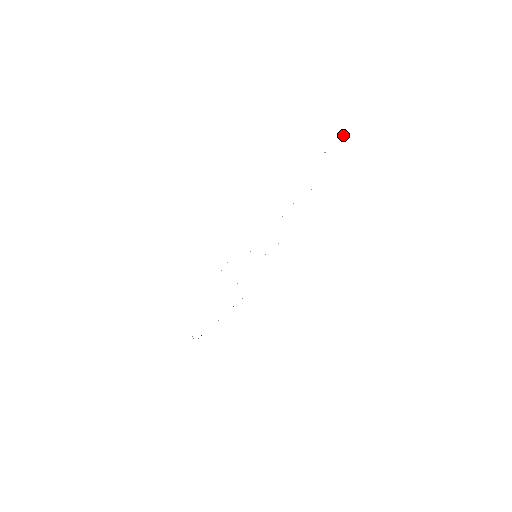
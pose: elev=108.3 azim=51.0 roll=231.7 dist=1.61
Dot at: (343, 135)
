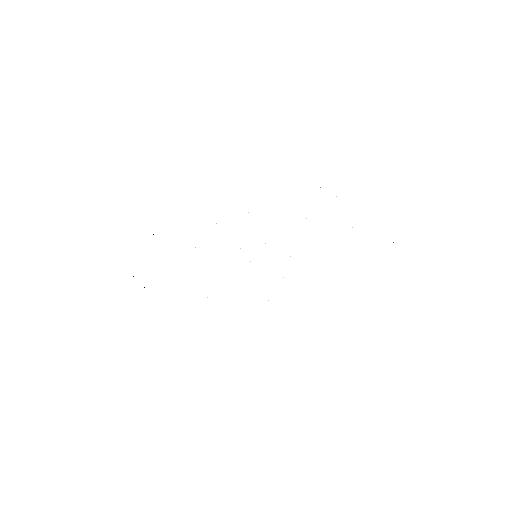
Dot at: occluded
